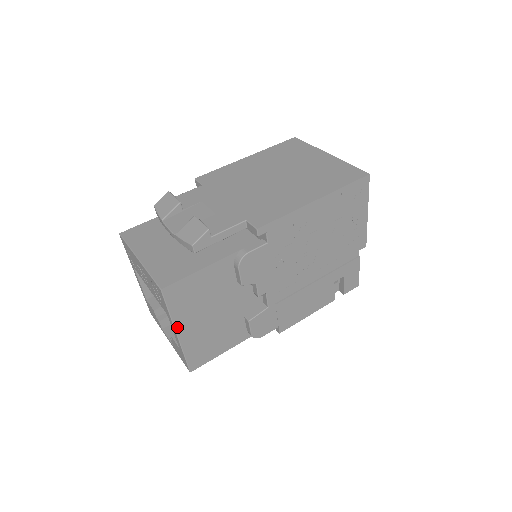
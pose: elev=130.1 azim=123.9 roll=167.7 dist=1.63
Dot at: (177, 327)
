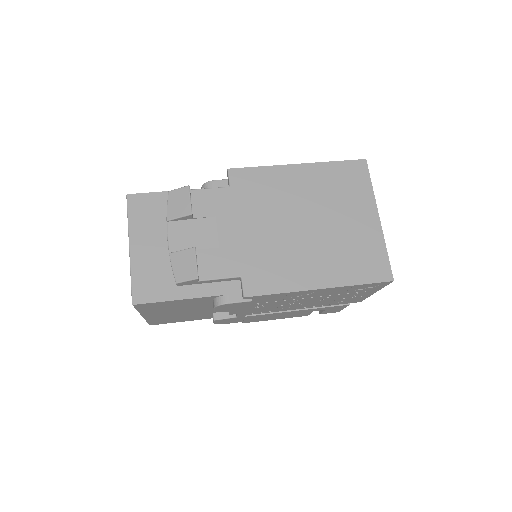
Dot at: (143, 314)
